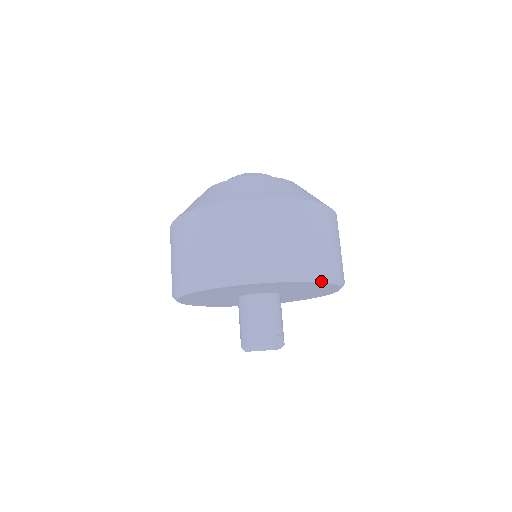
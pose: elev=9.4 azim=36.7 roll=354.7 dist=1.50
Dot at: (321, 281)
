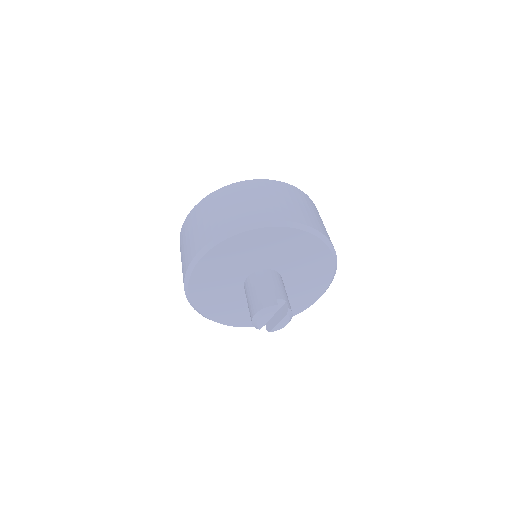
Dot at: (291, 226)
